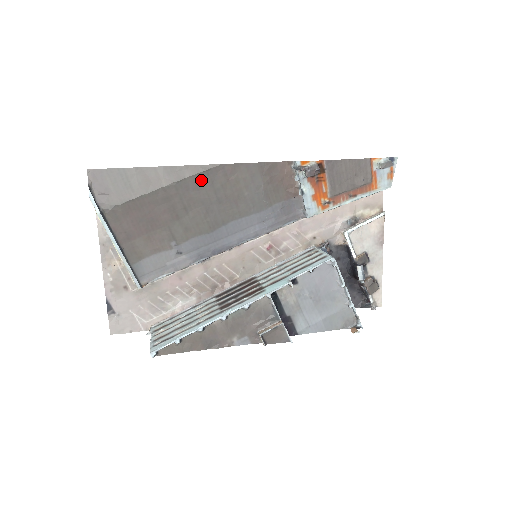
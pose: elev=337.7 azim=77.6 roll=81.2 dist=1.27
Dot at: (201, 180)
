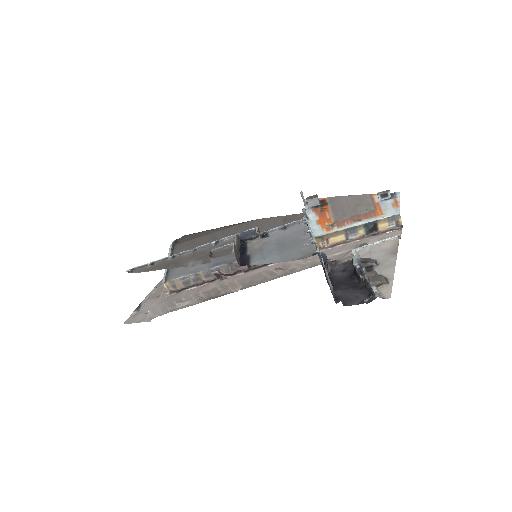
Dot at: (240, 227)
